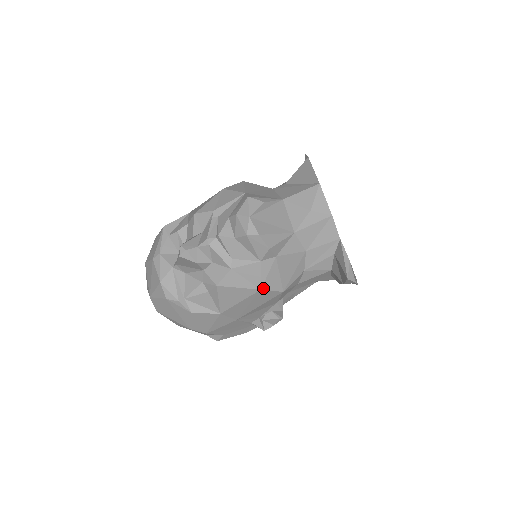
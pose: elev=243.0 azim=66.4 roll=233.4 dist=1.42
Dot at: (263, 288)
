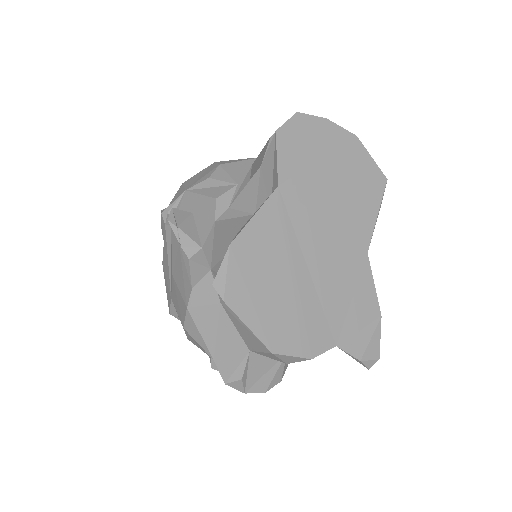
Dot at: occluded
